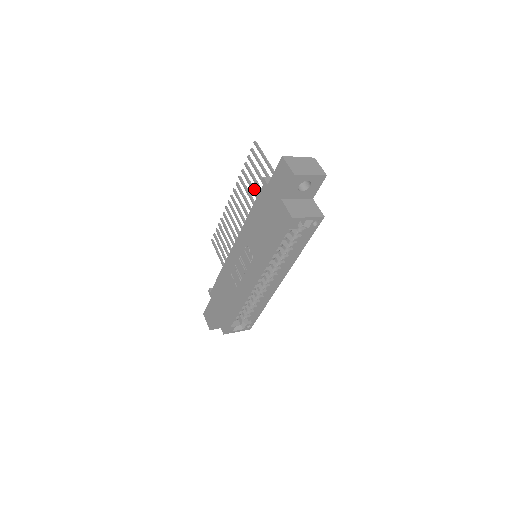
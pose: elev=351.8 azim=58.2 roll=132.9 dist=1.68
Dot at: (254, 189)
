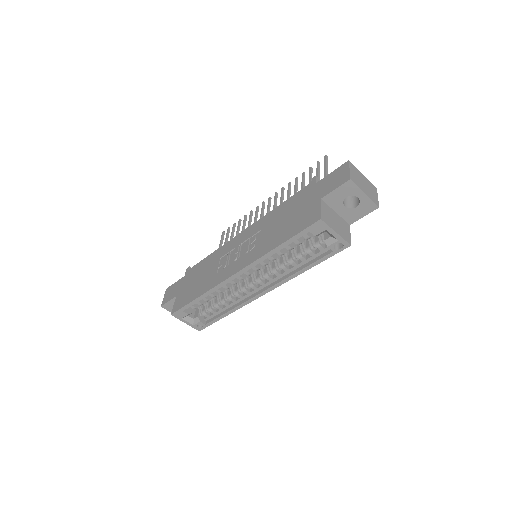
Dot at: occluded
